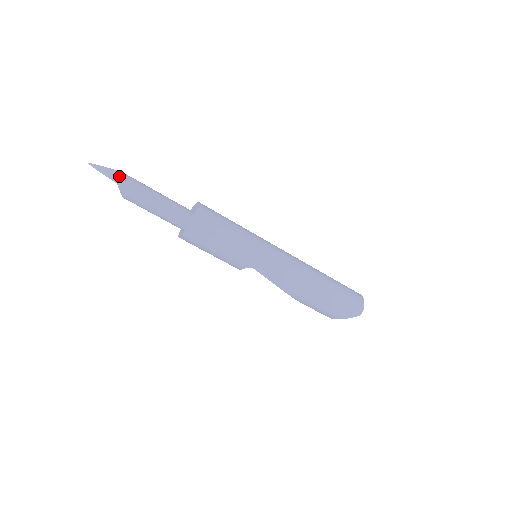
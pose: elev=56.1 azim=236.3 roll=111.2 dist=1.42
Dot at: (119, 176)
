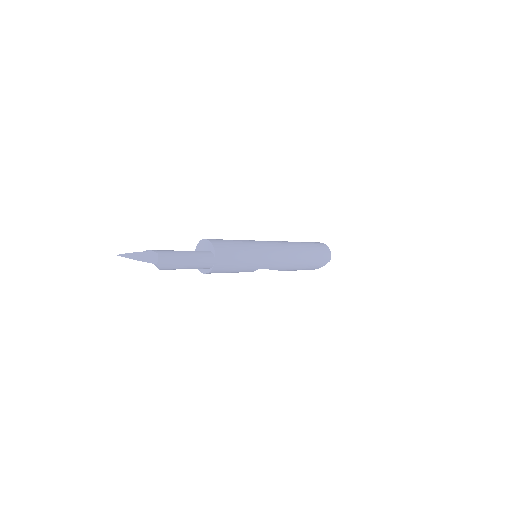
Dot at: (154, 257)
